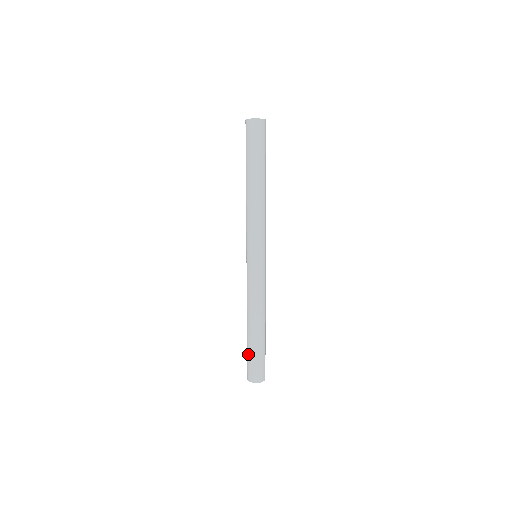
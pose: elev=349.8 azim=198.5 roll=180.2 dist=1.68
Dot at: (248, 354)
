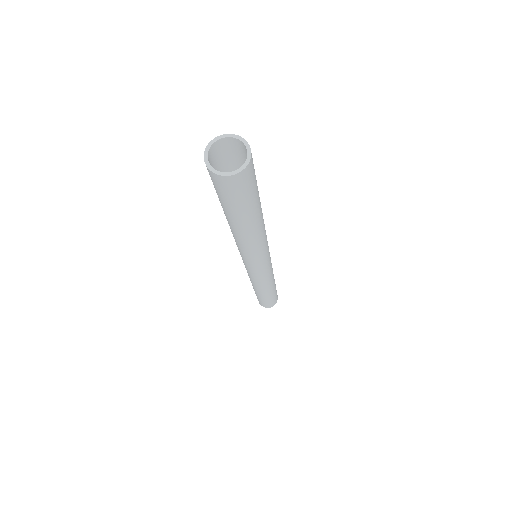
Dot at: (262, 301)
